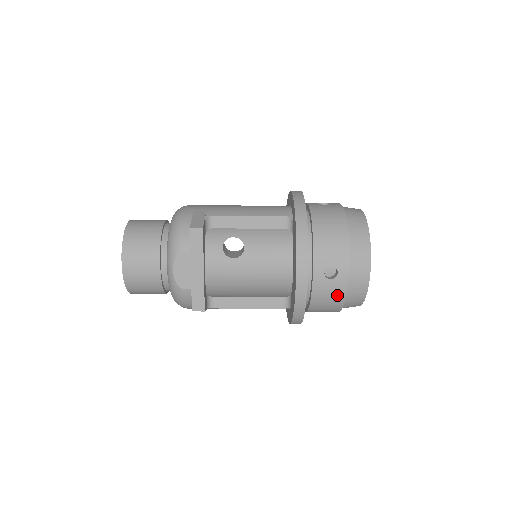
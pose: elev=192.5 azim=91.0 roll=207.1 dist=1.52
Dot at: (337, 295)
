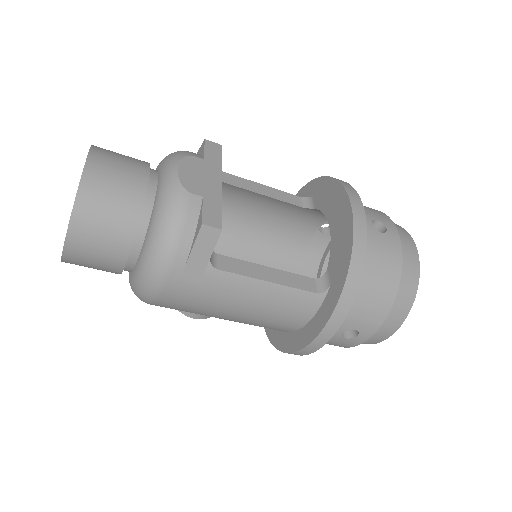
Dot at: (392, 258)
